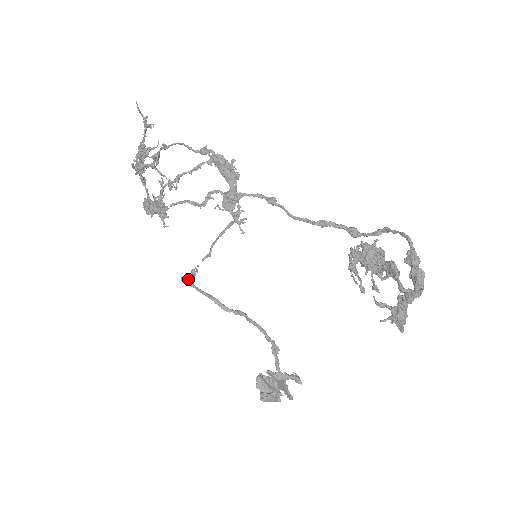
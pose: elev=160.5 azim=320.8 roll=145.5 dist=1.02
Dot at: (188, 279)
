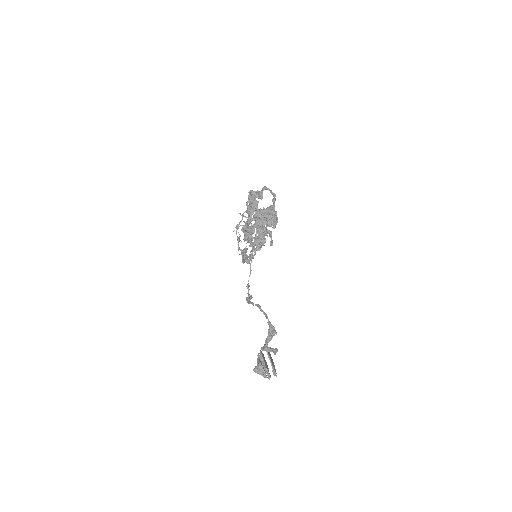
Dot at: (248, 294)
